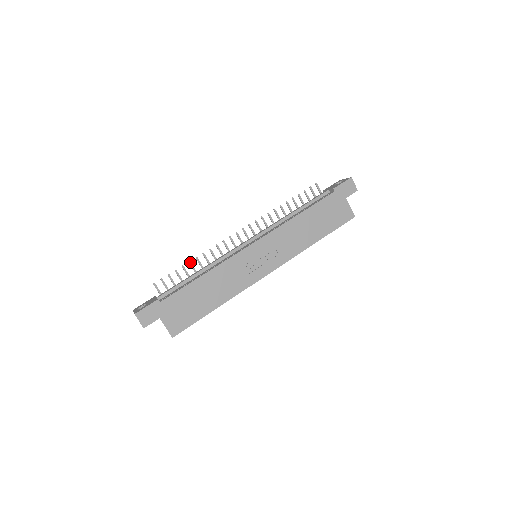
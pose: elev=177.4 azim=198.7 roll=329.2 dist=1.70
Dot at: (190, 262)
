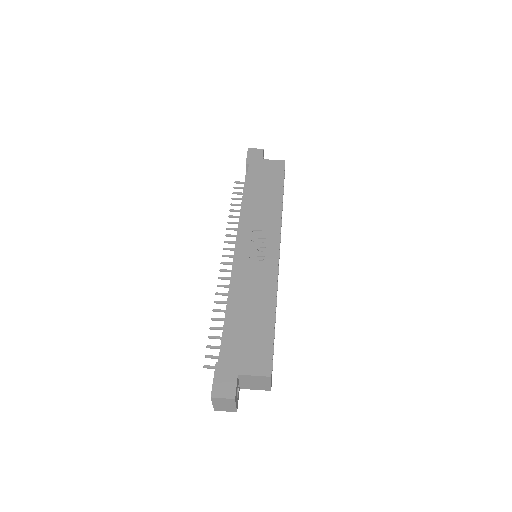
Dot at: (212, 319)
